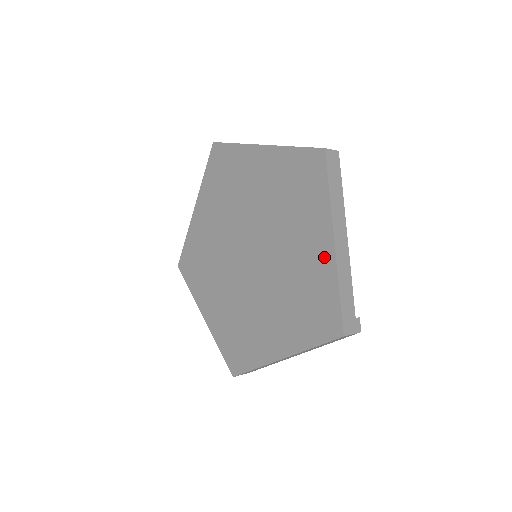
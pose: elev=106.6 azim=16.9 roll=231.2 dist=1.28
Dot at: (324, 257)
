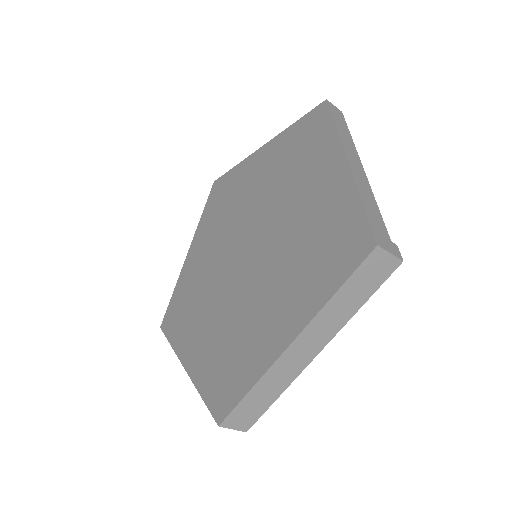
Dot at: (337, 182)
